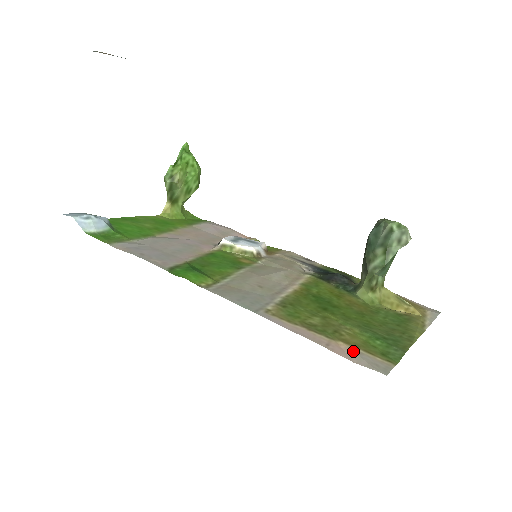
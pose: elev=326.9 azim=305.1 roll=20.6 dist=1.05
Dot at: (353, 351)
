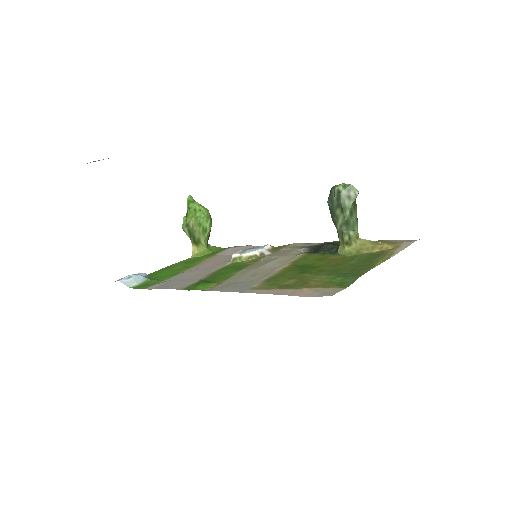
Dot at: (311, 290)
